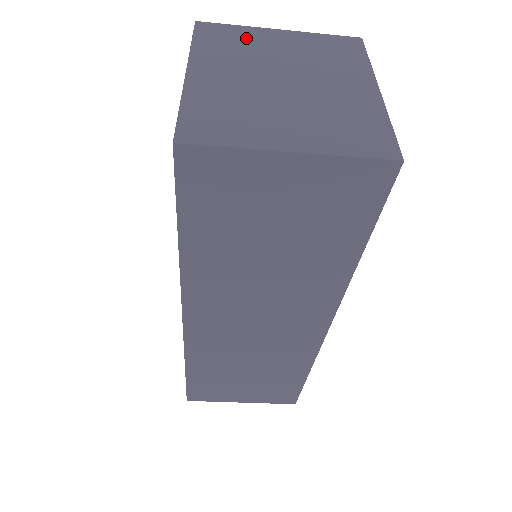
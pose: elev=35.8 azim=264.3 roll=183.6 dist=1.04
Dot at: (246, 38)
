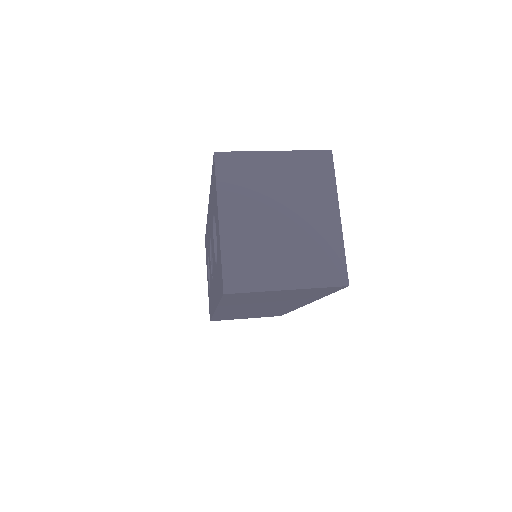
Dot at: (252, 169)
